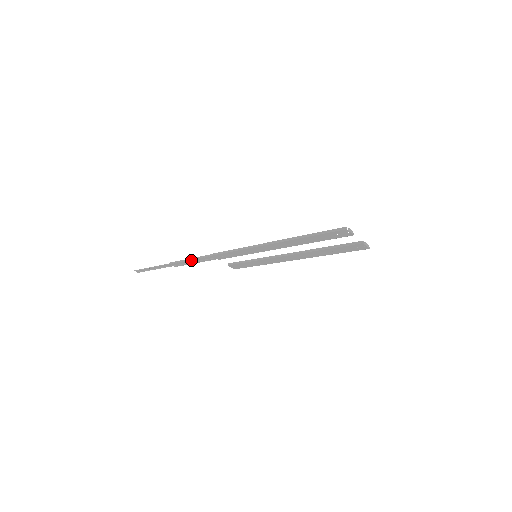
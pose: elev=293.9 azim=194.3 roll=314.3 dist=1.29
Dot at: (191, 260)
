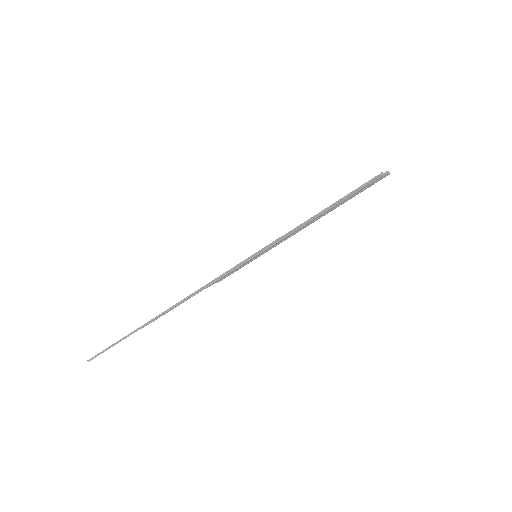
Dot at: occluded
